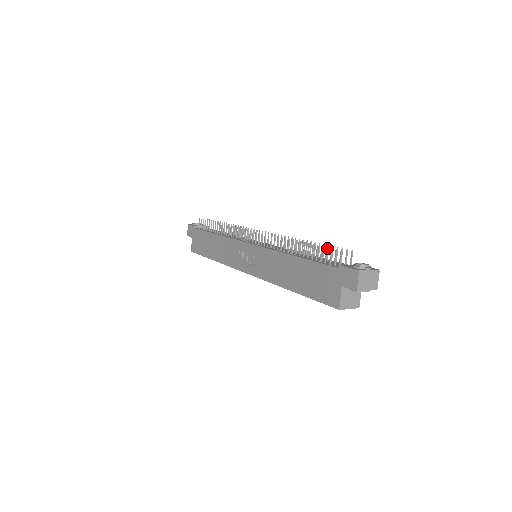
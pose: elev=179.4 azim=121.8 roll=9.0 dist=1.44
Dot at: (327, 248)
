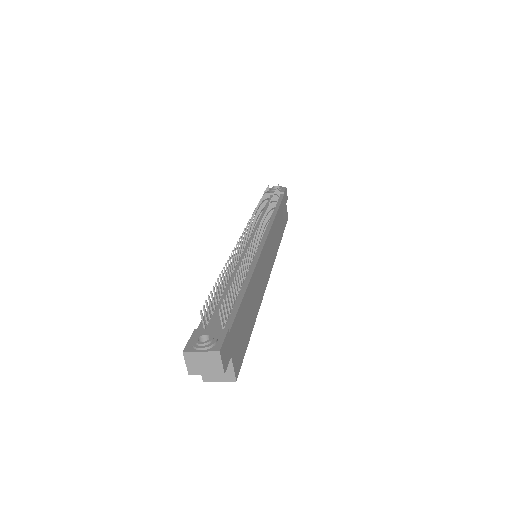
Dot at: (209, 296)
